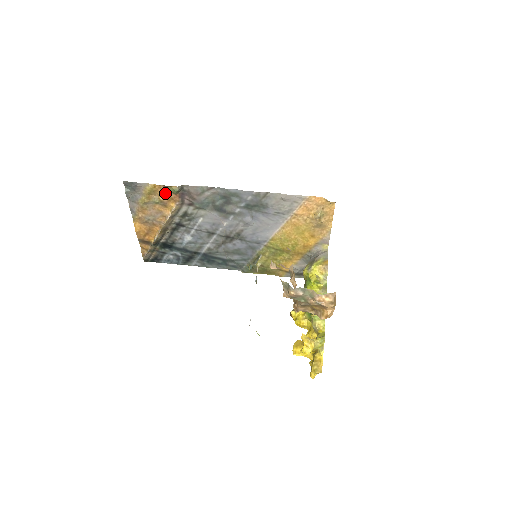
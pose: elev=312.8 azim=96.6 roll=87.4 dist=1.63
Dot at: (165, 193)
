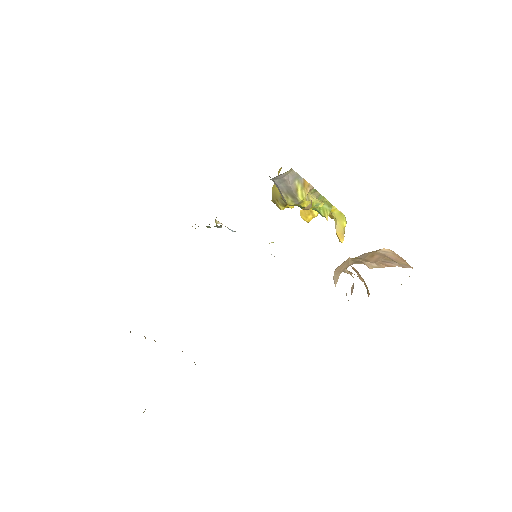
Dot at: occluded
